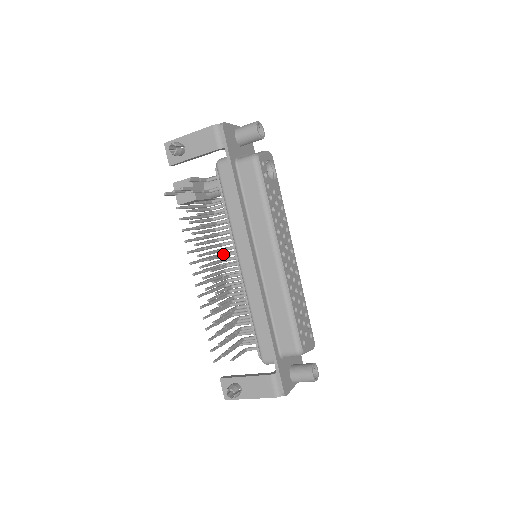
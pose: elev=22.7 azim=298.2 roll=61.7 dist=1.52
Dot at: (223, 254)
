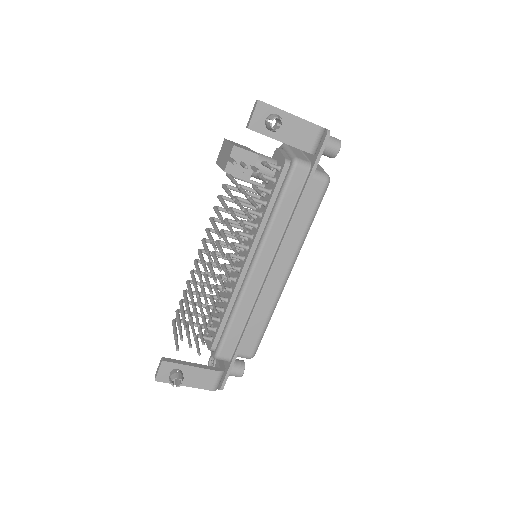
Dot at: (234, 243)
